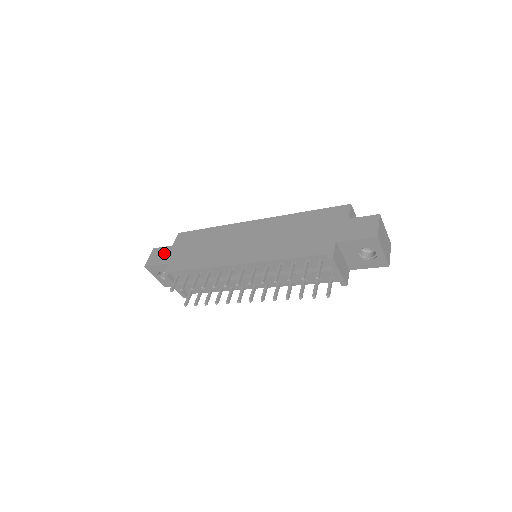
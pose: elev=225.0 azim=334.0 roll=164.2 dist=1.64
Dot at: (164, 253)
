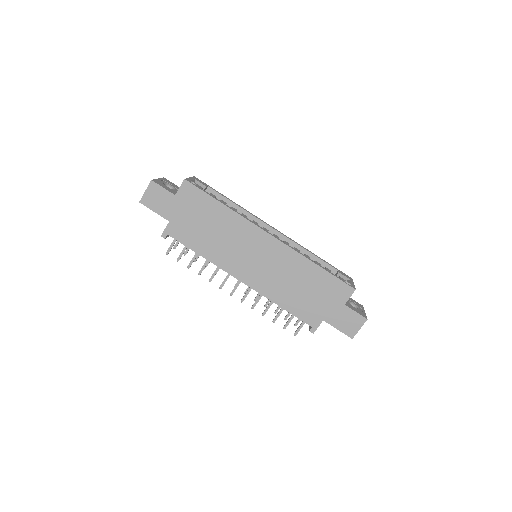
Dot at: (164, 200)
